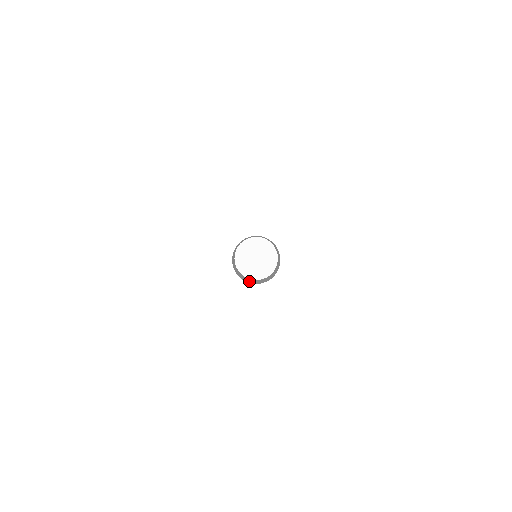
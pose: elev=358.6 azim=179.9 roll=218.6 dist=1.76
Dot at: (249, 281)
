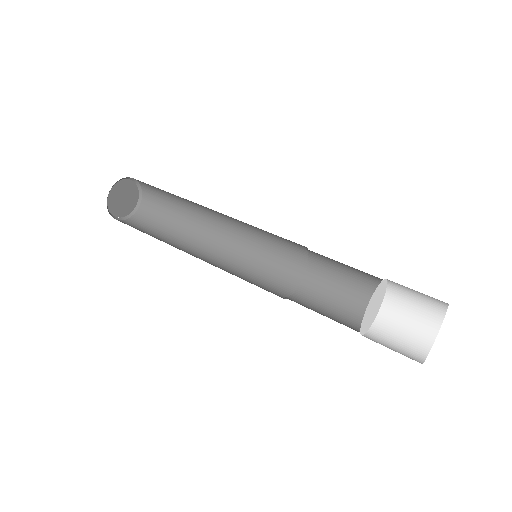
Dot at: occluded
